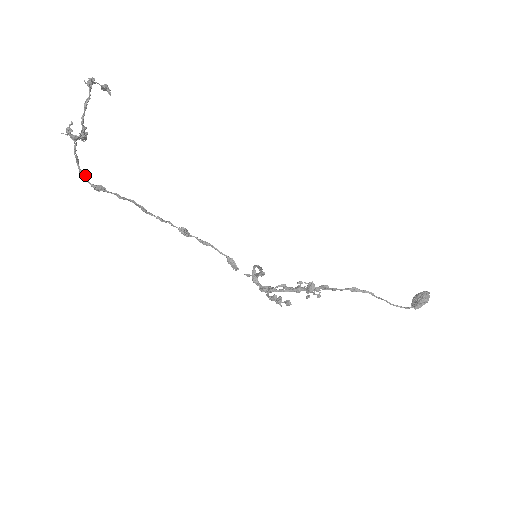
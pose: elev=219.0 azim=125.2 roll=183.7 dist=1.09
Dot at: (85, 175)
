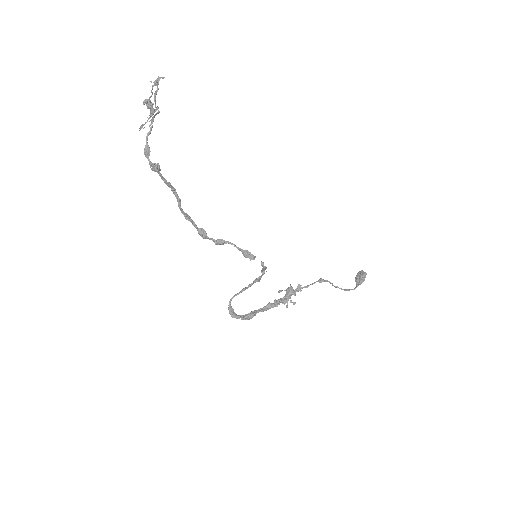
Dot at: (149, 151)
